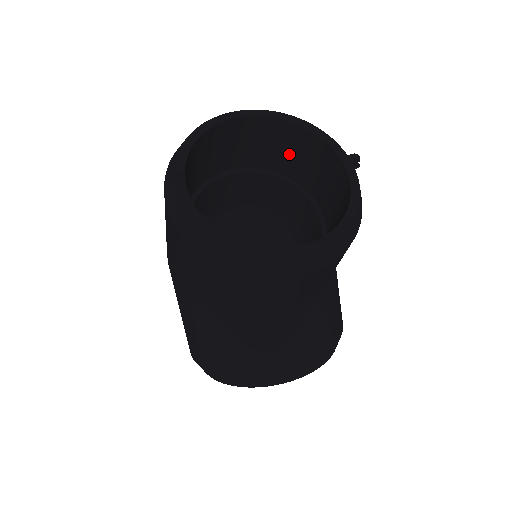
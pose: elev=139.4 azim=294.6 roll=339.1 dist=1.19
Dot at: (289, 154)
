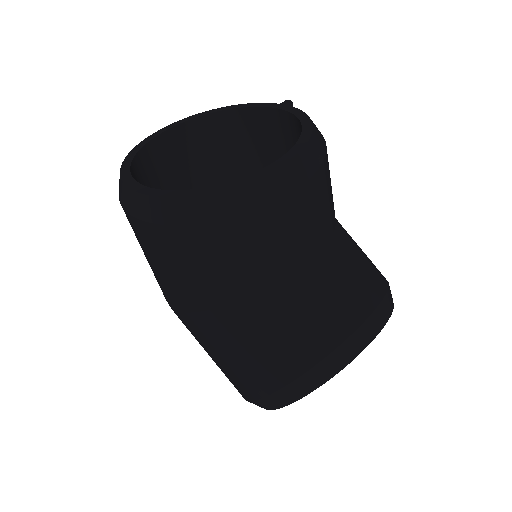
Dot at: (233, 149)
